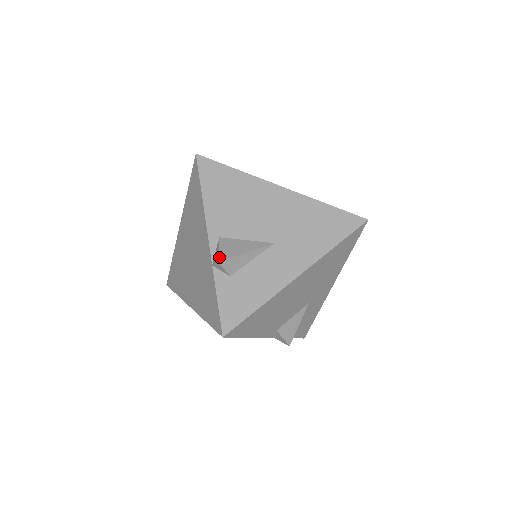
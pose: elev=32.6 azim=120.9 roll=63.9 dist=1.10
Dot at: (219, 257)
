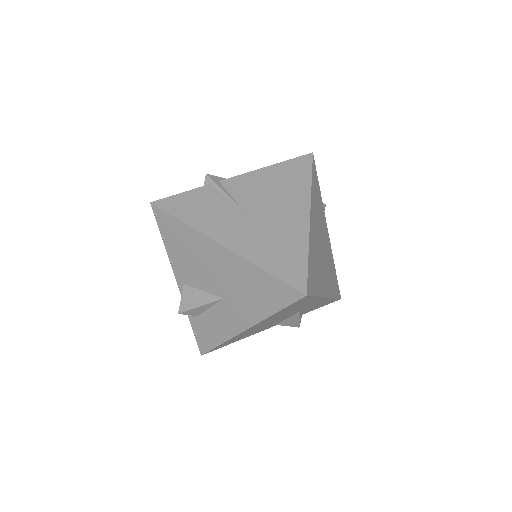
Dot at: (179, 309)
